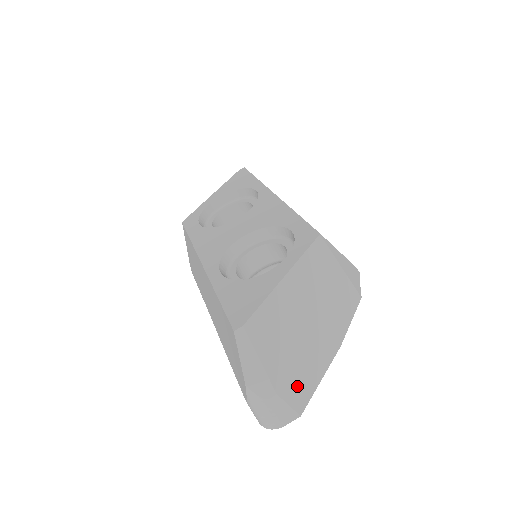
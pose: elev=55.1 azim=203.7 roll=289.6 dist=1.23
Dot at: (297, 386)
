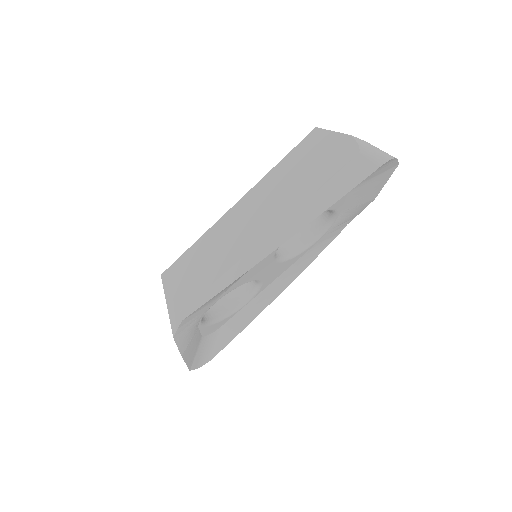
Dot at: occluded
